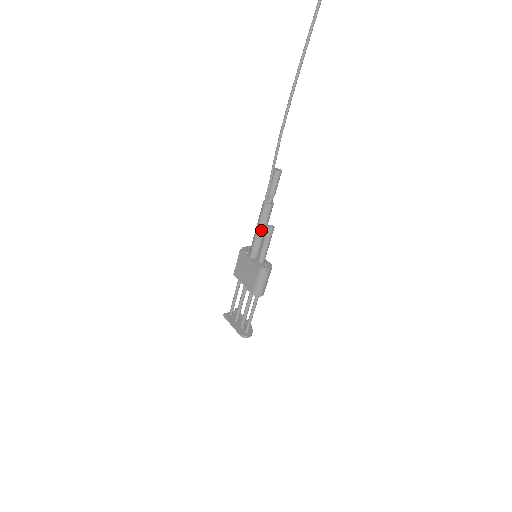
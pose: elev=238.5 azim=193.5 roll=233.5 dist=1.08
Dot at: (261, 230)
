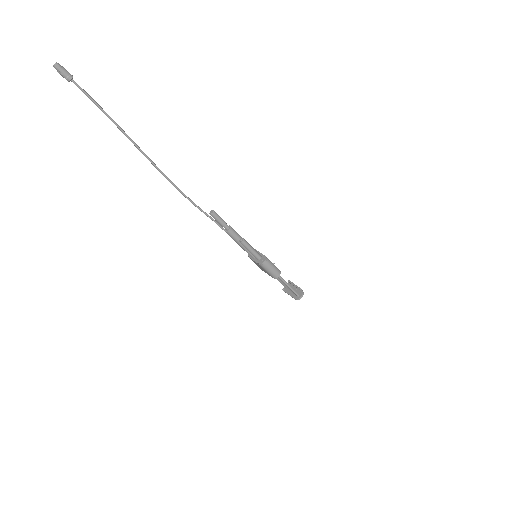
Dot at: (240, 244)
